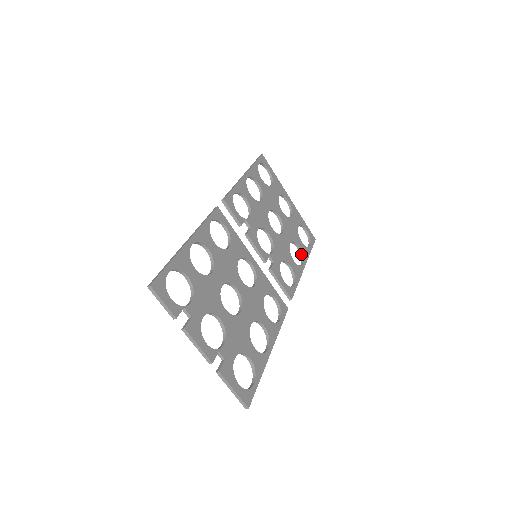
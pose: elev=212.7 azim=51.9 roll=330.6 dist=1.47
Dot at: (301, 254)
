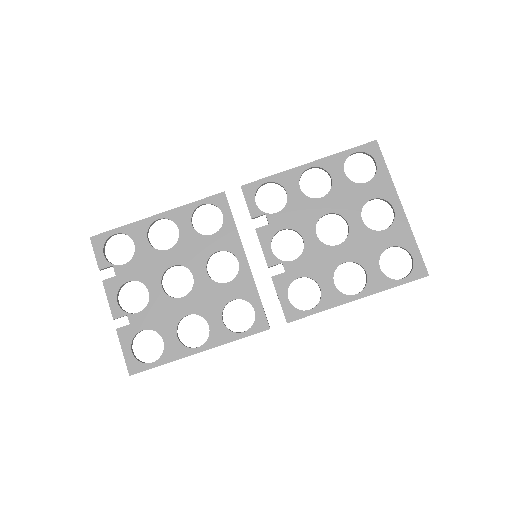
Dot at: (366, 282)
